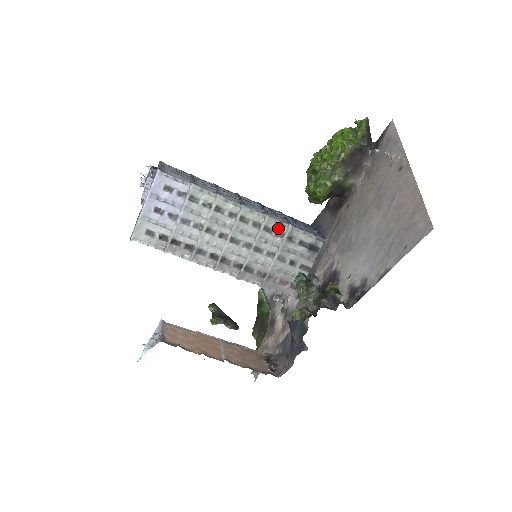
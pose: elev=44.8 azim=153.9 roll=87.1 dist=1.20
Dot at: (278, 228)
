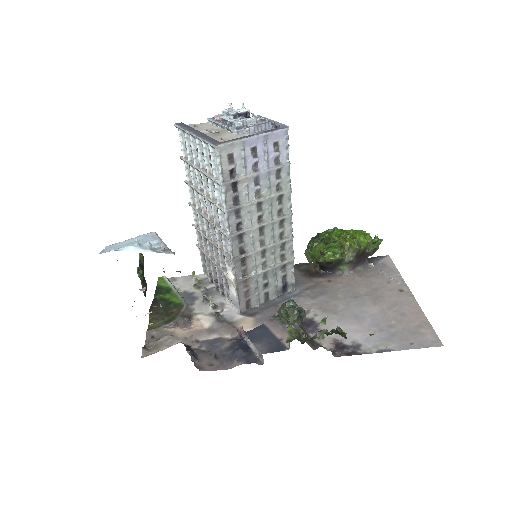
Dot at: (287, 252)
